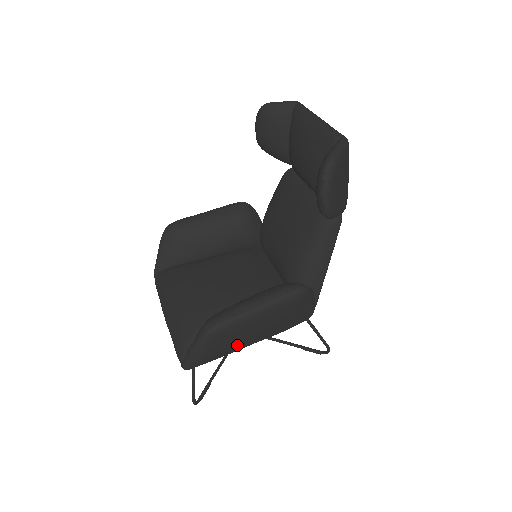
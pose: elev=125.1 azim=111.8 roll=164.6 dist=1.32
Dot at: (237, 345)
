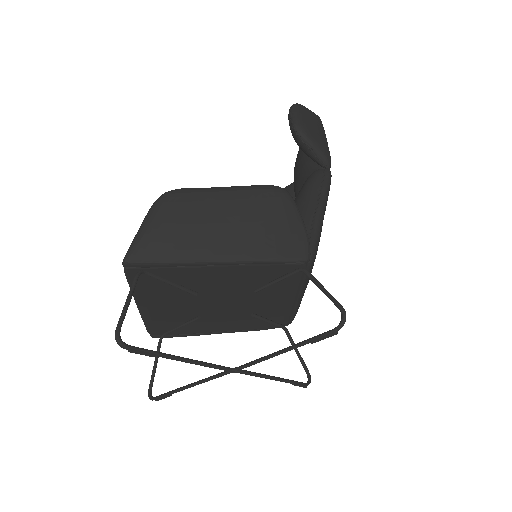
Dot at: (196, 237)
